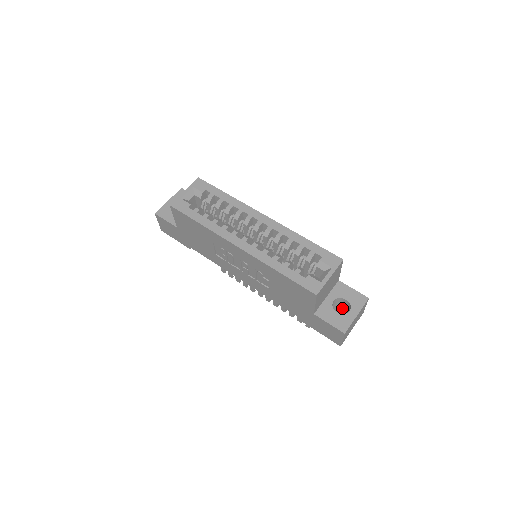
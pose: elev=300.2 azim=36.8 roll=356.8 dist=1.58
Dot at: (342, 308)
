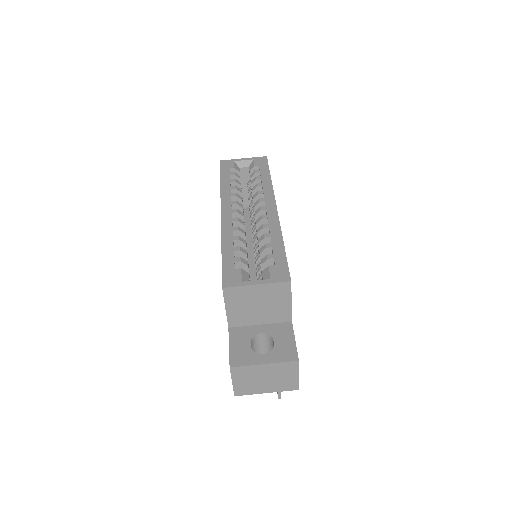
Dot at: occluded
